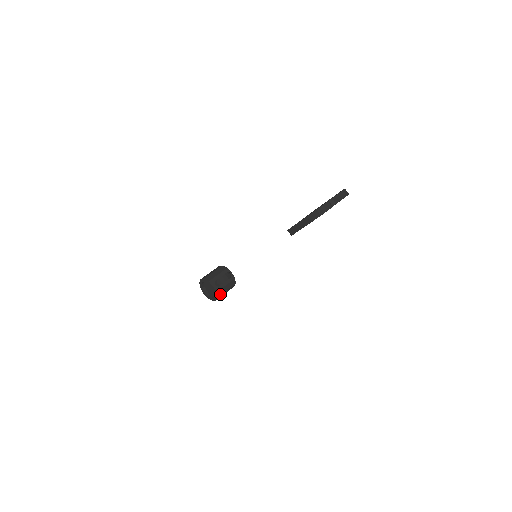
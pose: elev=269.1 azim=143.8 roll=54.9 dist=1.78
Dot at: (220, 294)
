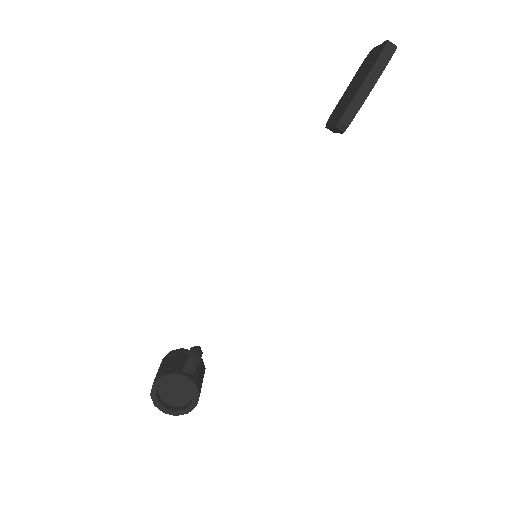
Dot at: (199, 389)
